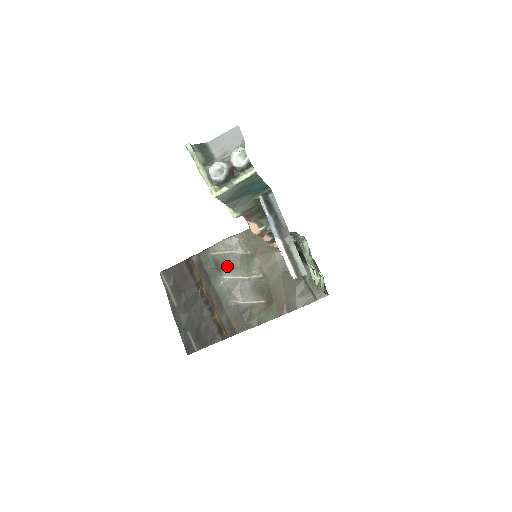
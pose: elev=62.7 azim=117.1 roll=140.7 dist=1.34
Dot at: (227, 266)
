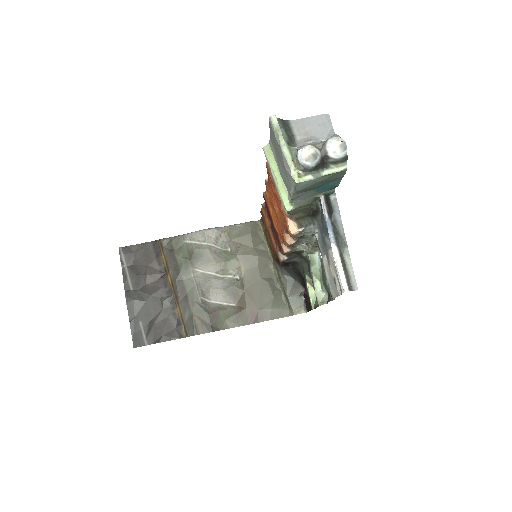
Dot at: (202, 259)
